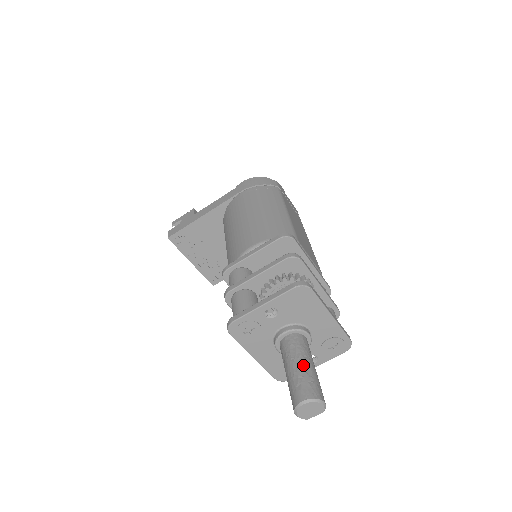
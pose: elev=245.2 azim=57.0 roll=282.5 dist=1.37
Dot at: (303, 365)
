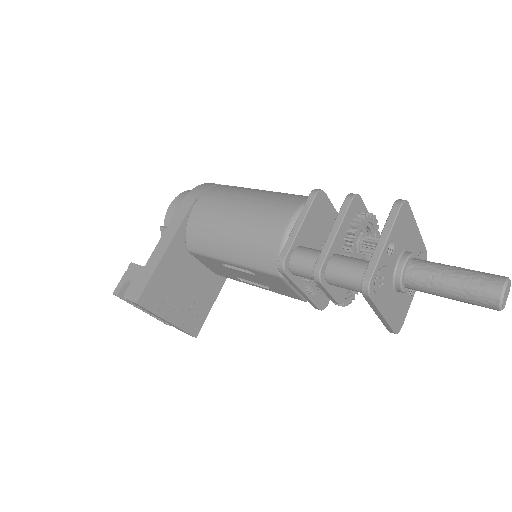
Dot at: (458, 269)
